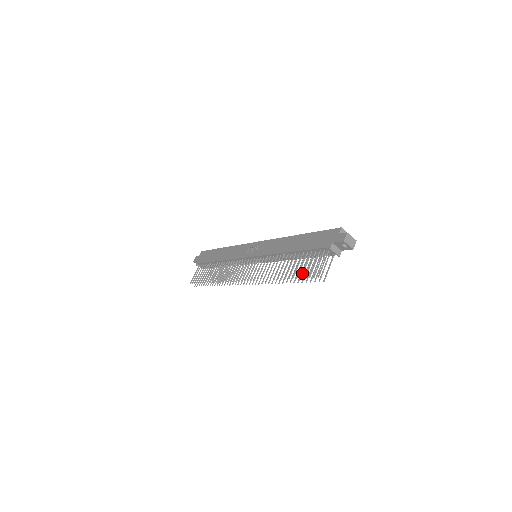
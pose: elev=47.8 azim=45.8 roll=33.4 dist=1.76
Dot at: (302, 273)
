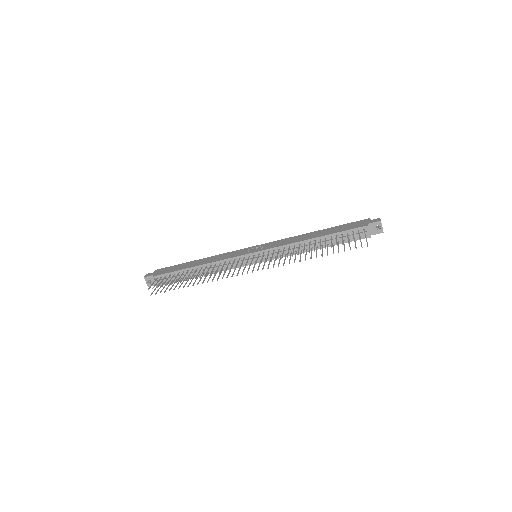
Dot at: occluded
